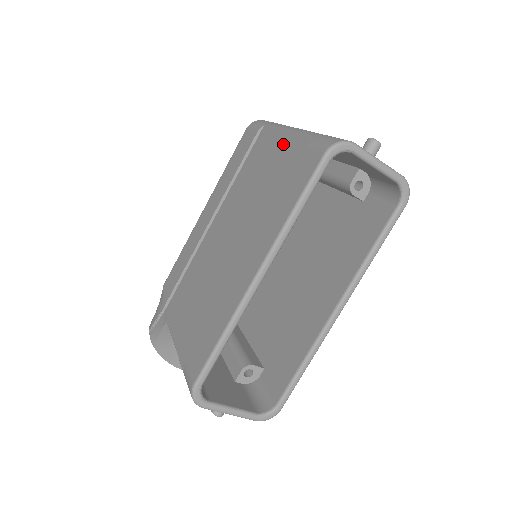
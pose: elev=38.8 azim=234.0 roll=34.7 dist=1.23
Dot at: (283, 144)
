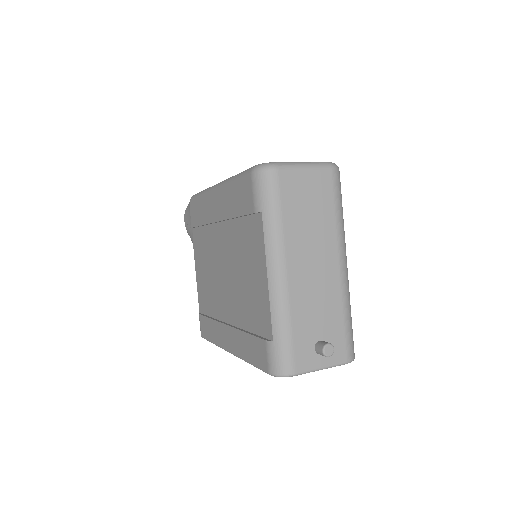
Dot at: (262, 285)
